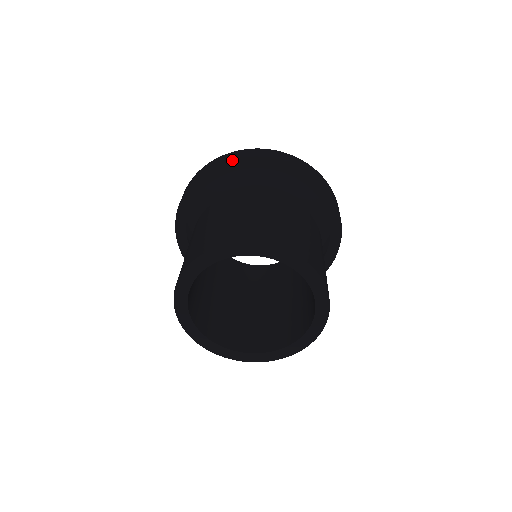
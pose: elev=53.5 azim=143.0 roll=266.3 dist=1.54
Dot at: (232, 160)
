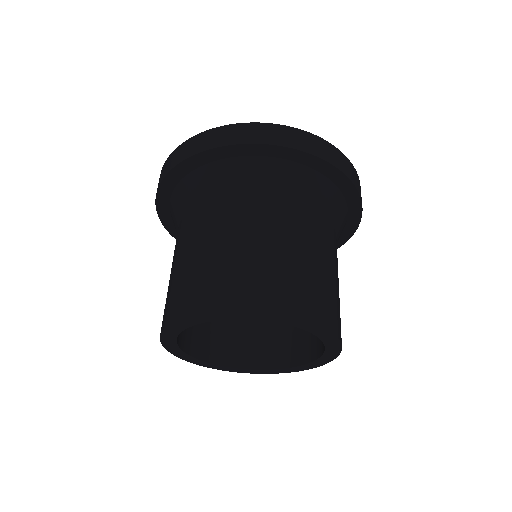
Dot at: (170, 171)
